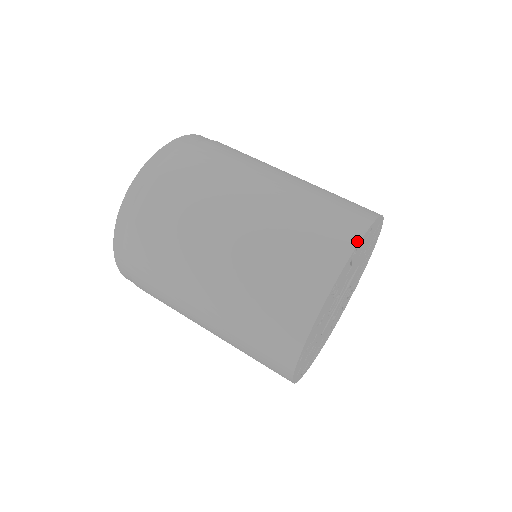
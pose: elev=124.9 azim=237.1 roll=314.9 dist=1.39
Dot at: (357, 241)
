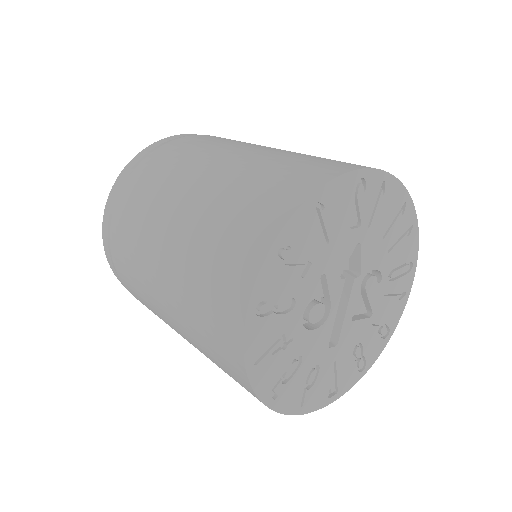
Dot at: (274, 236)
